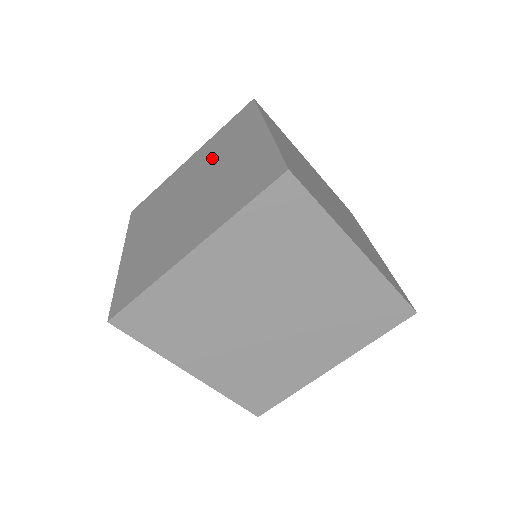
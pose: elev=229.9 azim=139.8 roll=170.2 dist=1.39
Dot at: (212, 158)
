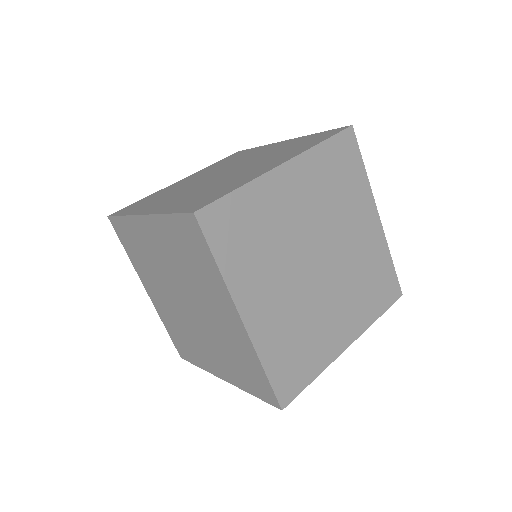
Dot at: (225, 165)
